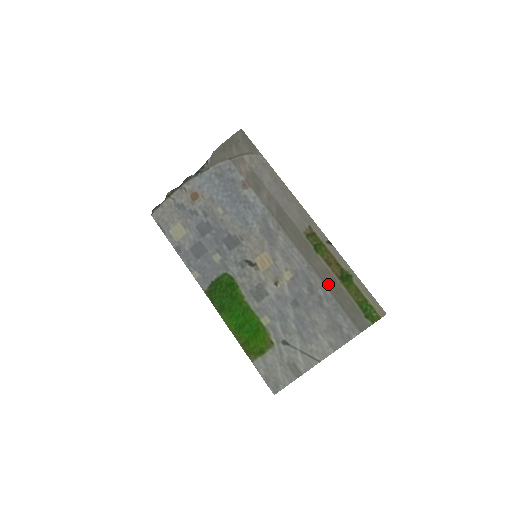
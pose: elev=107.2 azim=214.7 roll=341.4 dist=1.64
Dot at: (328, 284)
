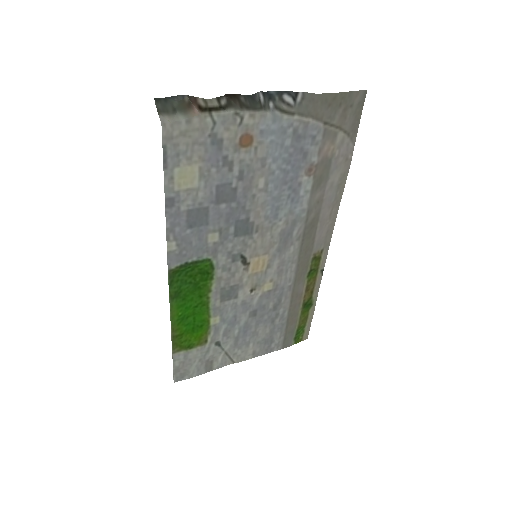
Dot at: (292, 306)
